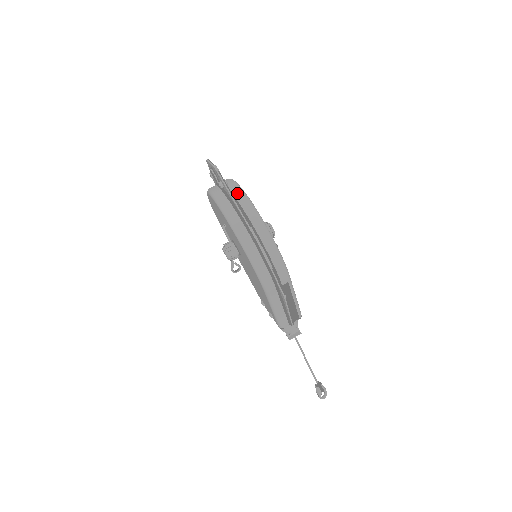
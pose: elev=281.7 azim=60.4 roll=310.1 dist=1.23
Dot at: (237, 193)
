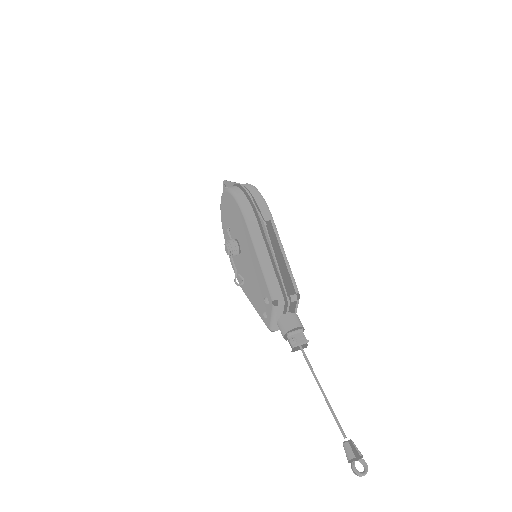
Dot at: occluded
